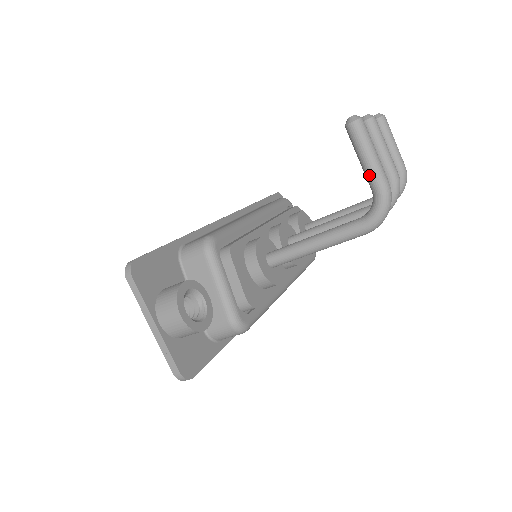
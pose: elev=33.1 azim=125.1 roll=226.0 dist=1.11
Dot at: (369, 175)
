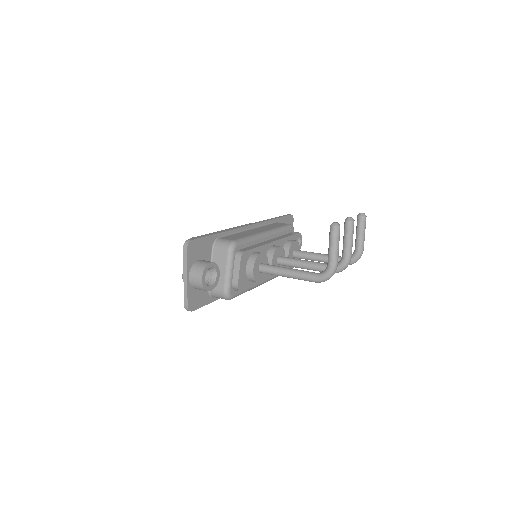
Dot at: (329, 256)
